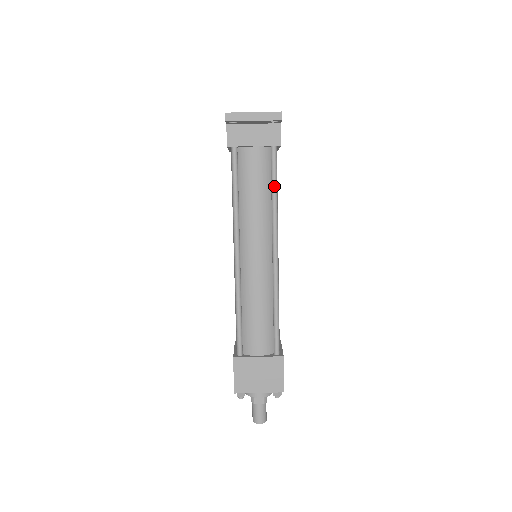
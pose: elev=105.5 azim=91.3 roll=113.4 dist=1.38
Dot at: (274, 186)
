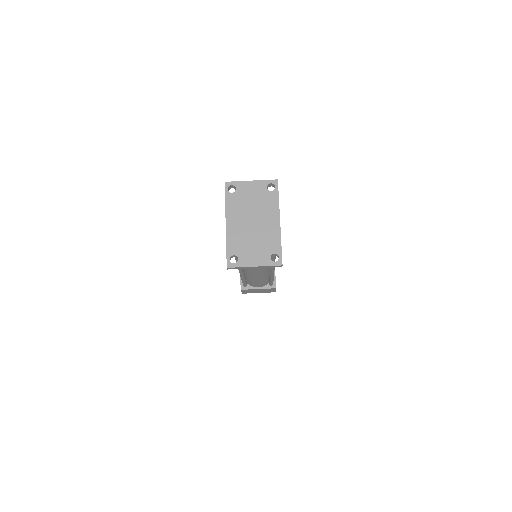
Dot at: (273, 260)
